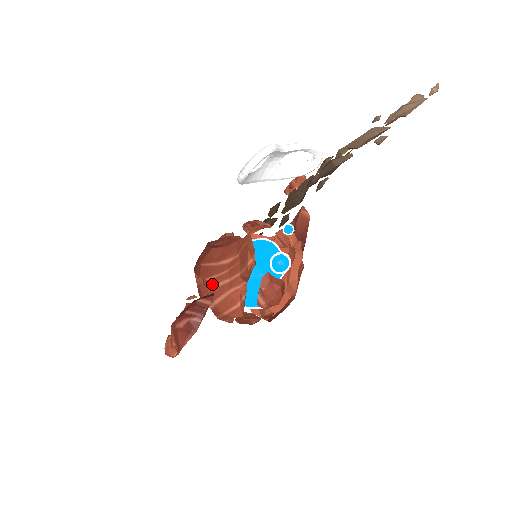
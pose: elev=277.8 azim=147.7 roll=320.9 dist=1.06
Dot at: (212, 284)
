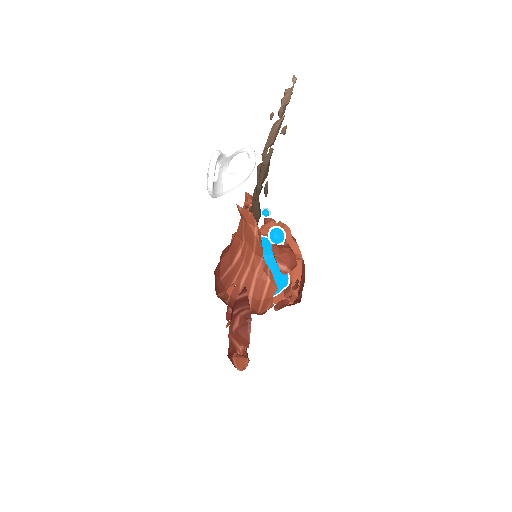
Dot at: (239, 283)
